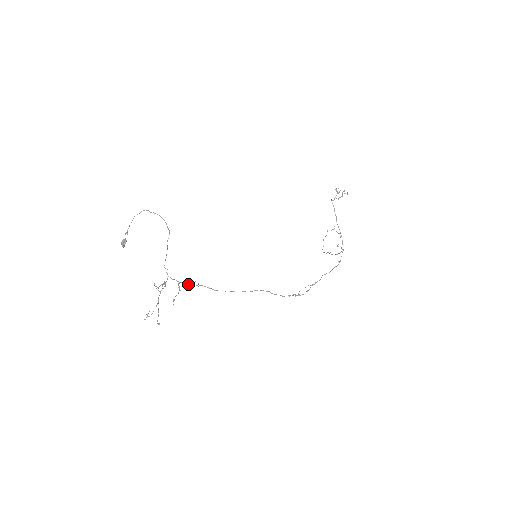
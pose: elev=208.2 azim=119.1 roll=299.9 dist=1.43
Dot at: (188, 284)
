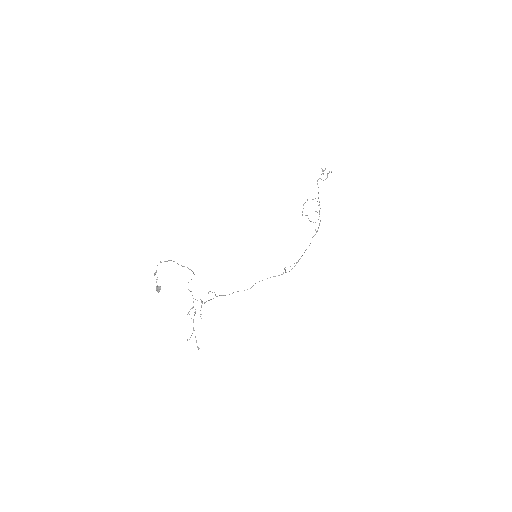
Dot at: (209, 300)
